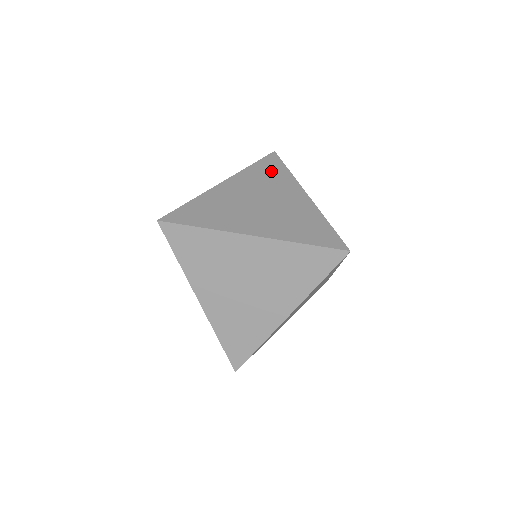
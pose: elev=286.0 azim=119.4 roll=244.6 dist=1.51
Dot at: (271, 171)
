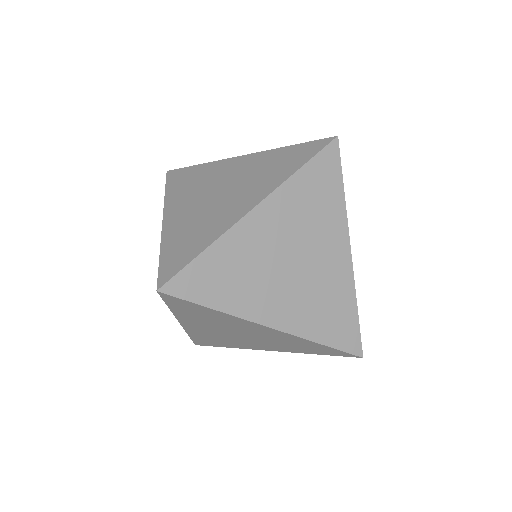
Dot at: (188, 178)
